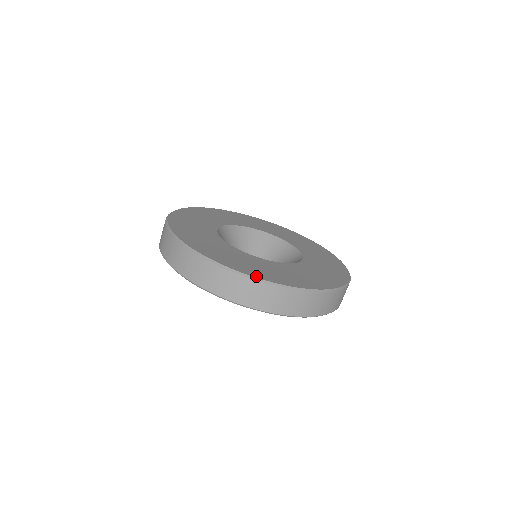
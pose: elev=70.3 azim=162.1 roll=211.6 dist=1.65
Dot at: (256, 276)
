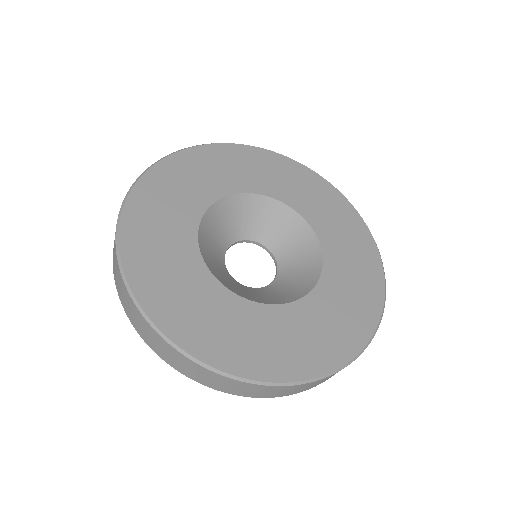
Dot at: (135, 288)
